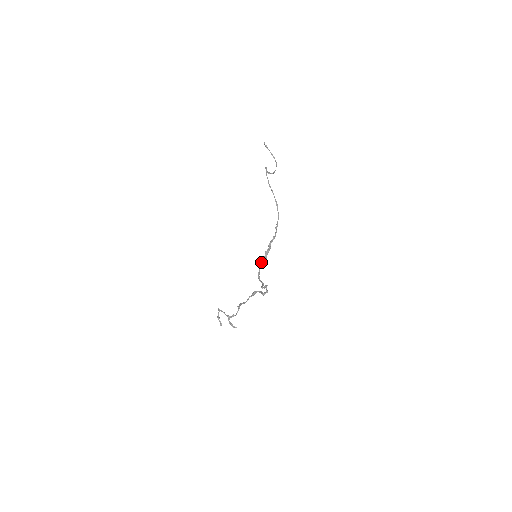
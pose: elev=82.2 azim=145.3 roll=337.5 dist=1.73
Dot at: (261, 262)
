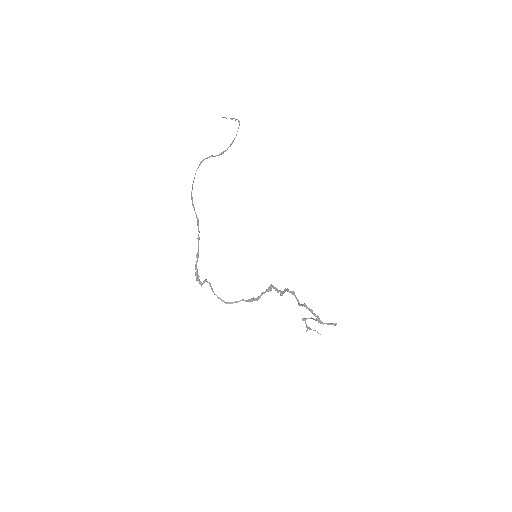
Dot at: occluded
